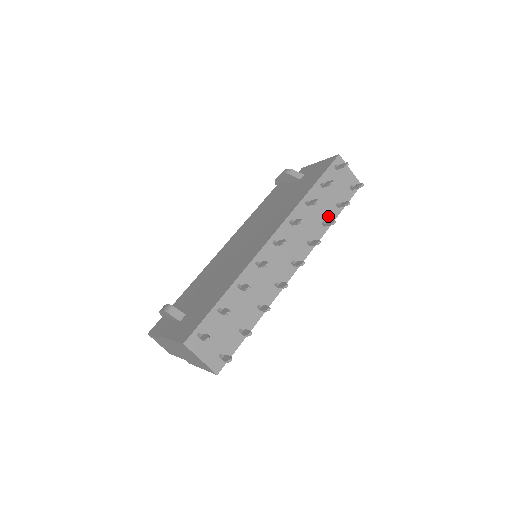
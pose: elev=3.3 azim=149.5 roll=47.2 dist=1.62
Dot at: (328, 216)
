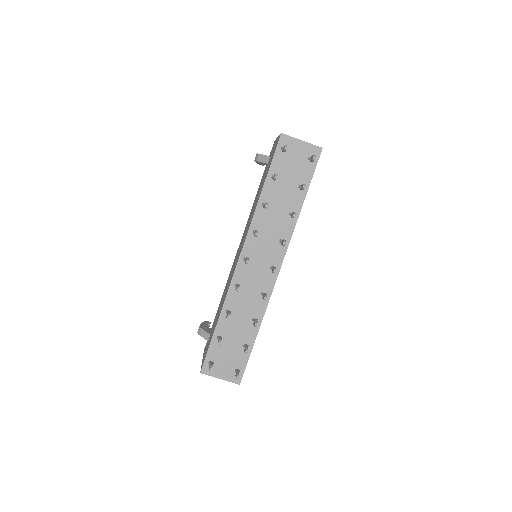
Dot at: (294, 204)
